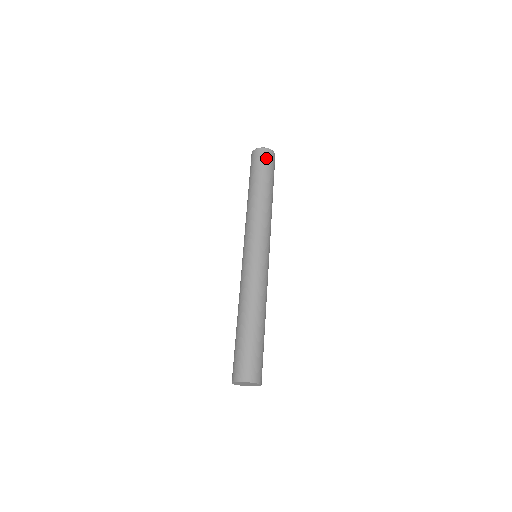
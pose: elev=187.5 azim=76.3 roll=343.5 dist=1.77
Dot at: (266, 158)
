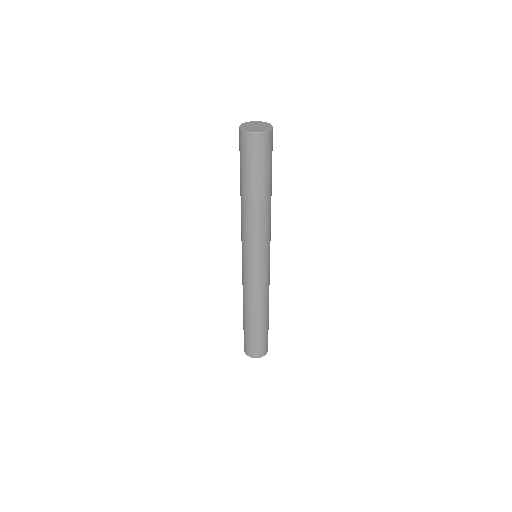
Dot at: (259, 150)
